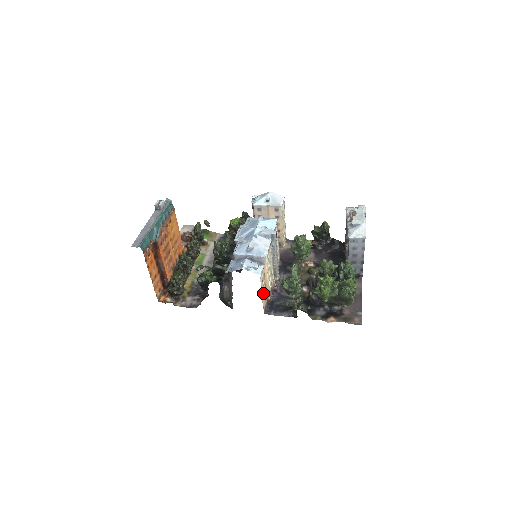
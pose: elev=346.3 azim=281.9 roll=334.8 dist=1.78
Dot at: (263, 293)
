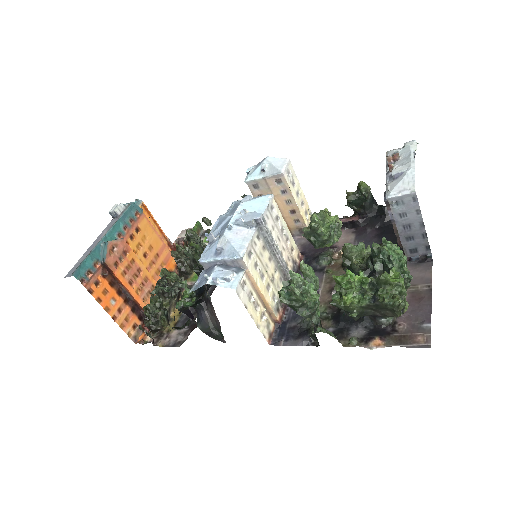
Dot at: (257, 314)
